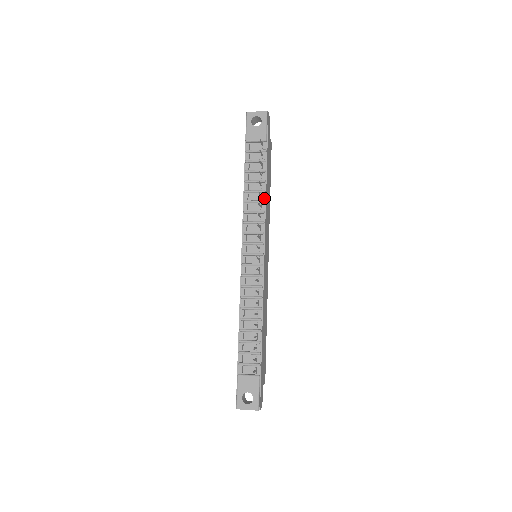
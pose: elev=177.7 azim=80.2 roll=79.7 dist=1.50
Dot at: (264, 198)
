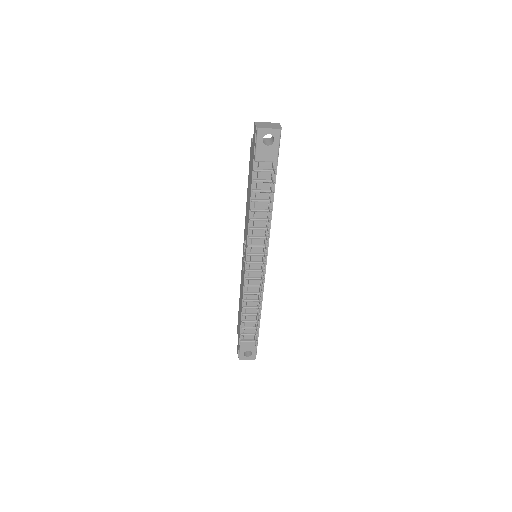
Dot at: (270, 216)
